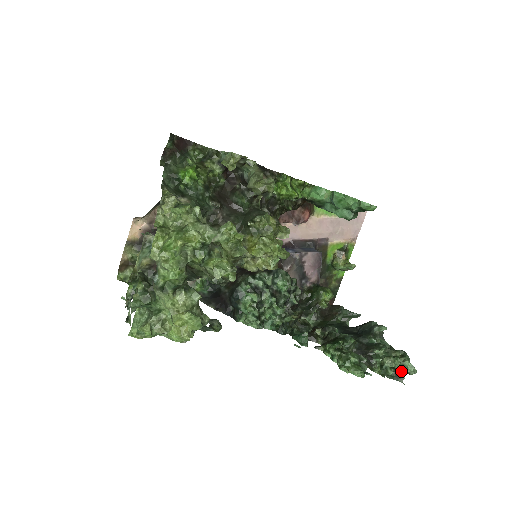
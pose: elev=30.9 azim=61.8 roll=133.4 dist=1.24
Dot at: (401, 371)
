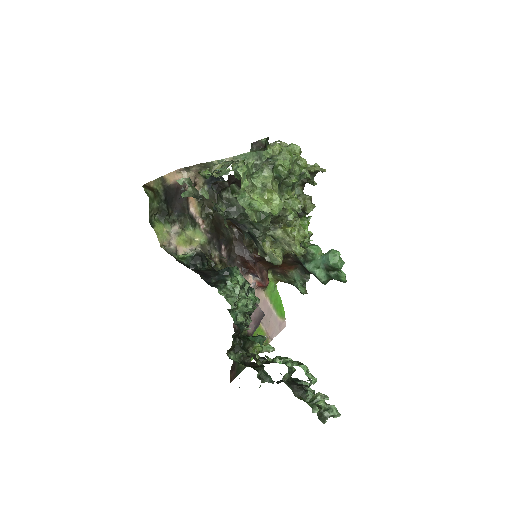
Dot at: (326, 412)
